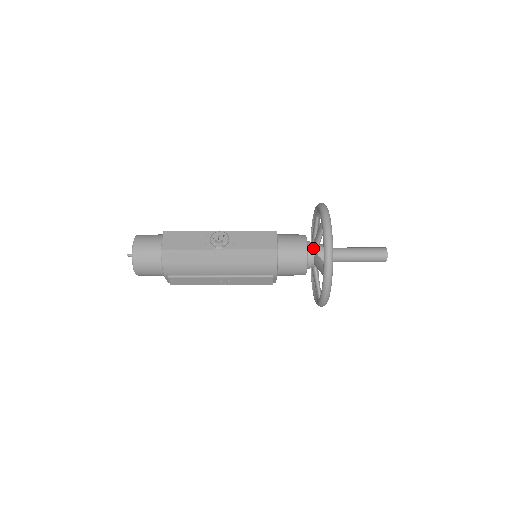
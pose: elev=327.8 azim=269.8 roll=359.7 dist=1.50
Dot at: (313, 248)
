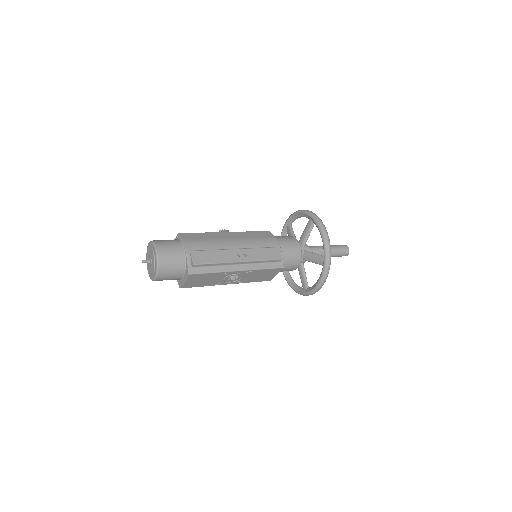
Dot at: occluded
